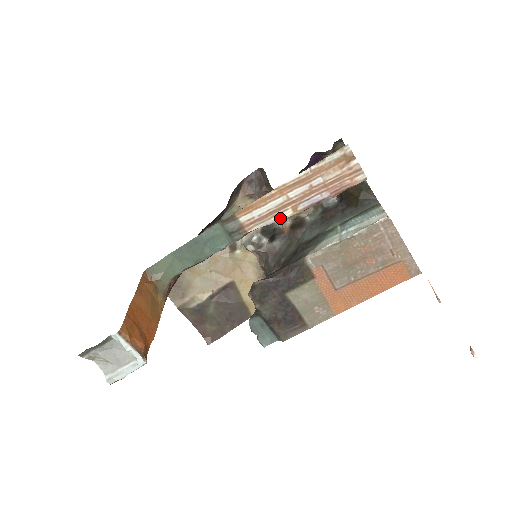
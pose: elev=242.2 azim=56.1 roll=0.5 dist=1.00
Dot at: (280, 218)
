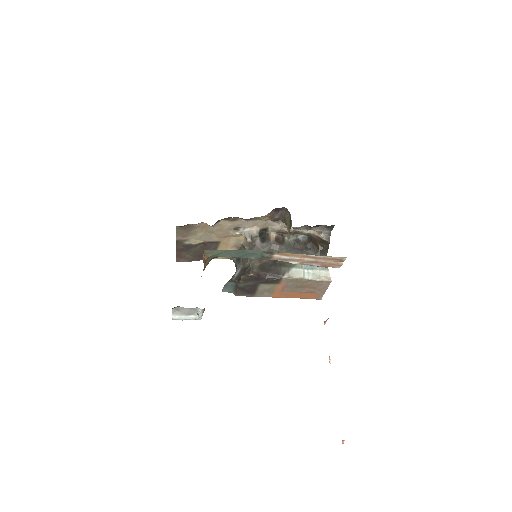
Dot at: (291, 262)
